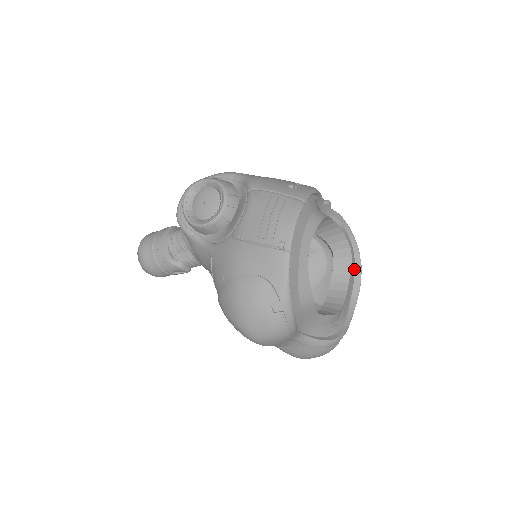
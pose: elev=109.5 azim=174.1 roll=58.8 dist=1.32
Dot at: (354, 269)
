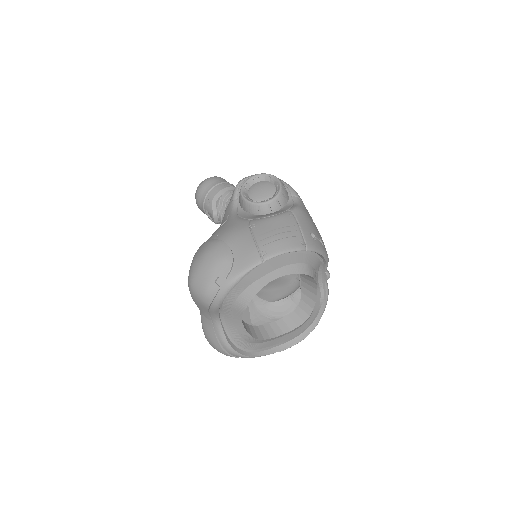
Dot at: (299, 334)
